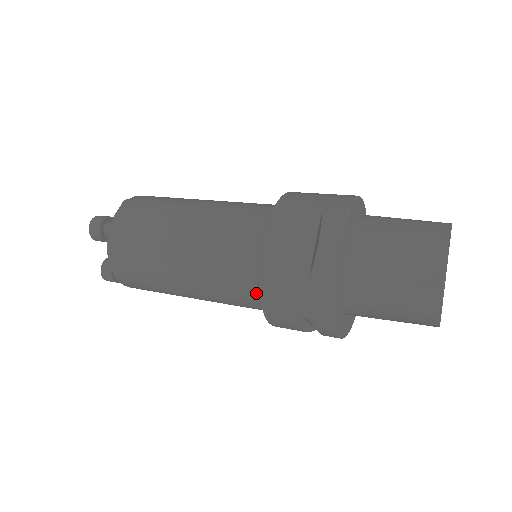
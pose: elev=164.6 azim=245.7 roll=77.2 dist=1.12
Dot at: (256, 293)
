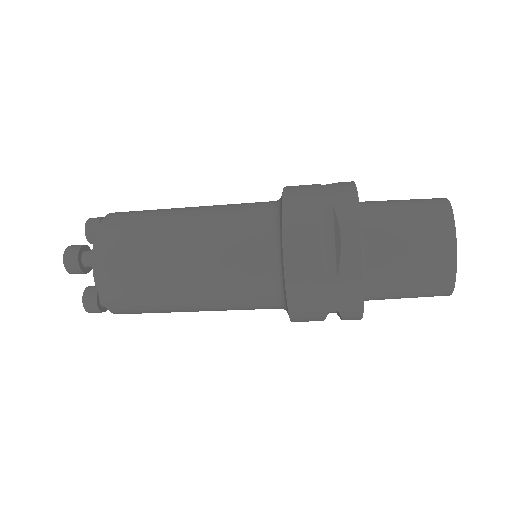
Dot at: (272, 214)
